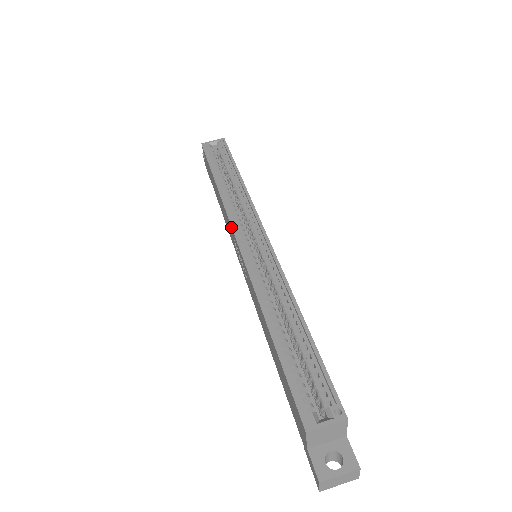
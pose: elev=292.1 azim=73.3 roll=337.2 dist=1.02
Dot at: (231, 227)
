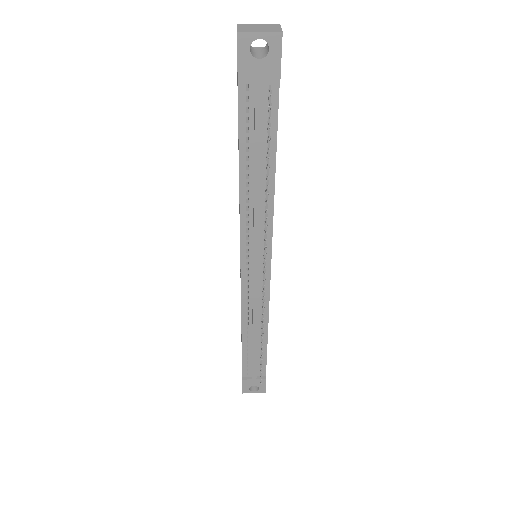
Dot at: occluded
